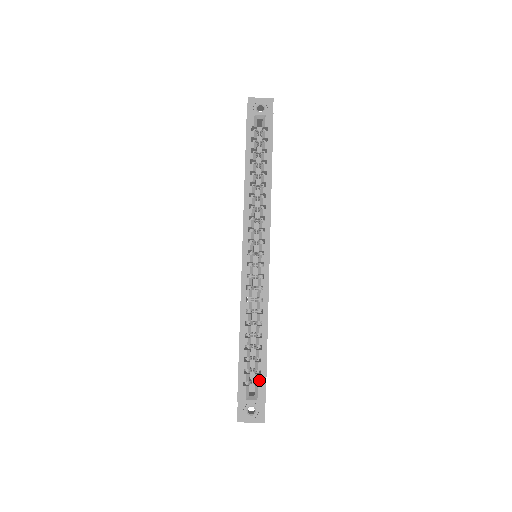
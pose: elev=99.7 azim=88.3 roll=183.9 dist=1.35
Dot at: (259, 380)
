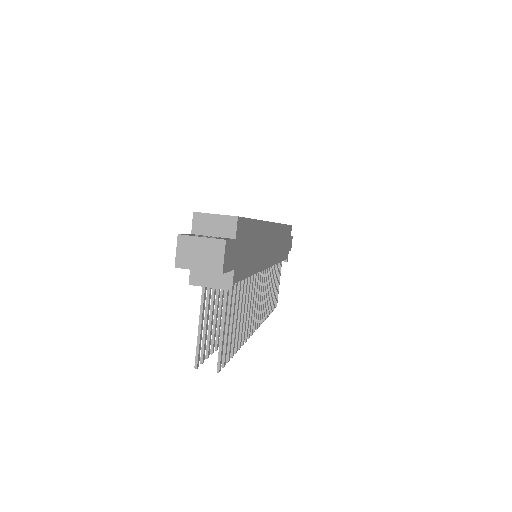
Dot at: occluded
